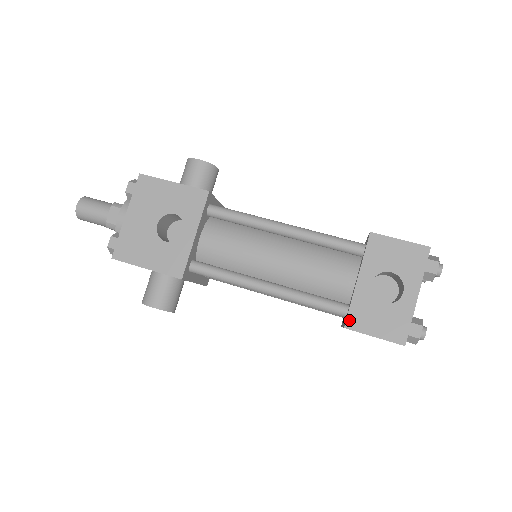
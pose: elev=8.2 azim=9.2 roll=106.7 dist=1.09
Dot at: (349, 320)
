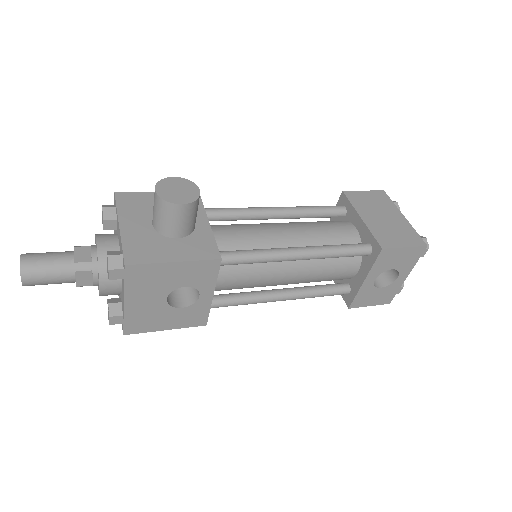
Dot at: (353, 304)
